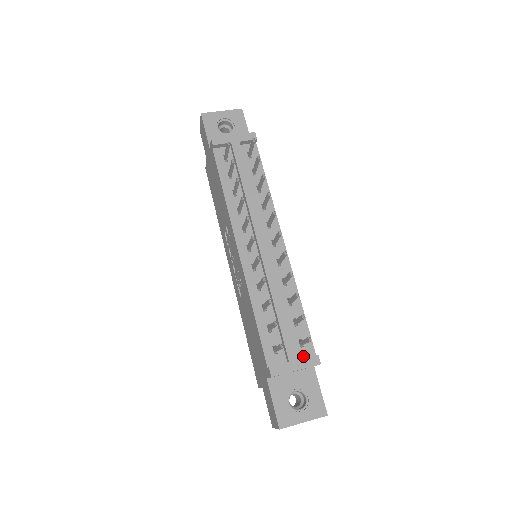
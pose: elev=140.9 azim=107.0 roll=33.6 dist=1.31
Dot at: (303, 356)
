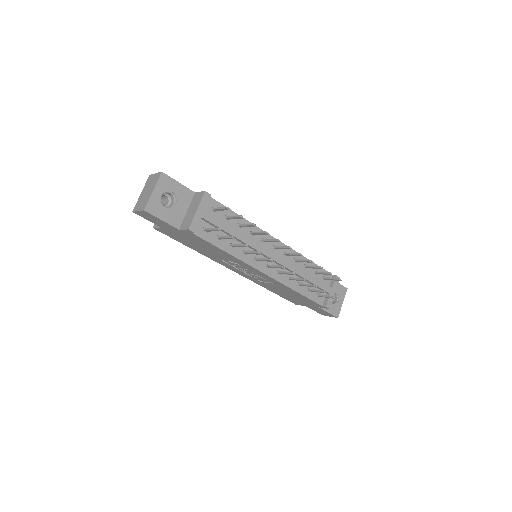
Dot at: (329, 282)
